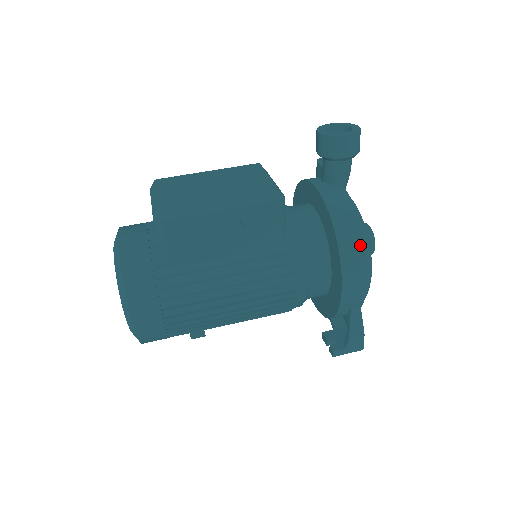
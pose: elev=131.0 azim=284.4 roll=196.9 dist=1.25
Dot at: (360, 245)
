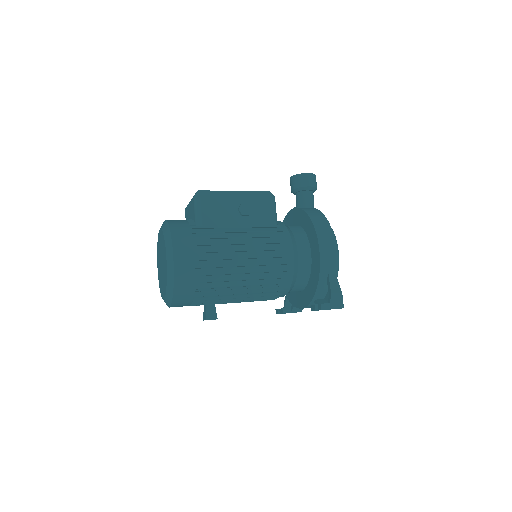
Dot at: (327, 224)
